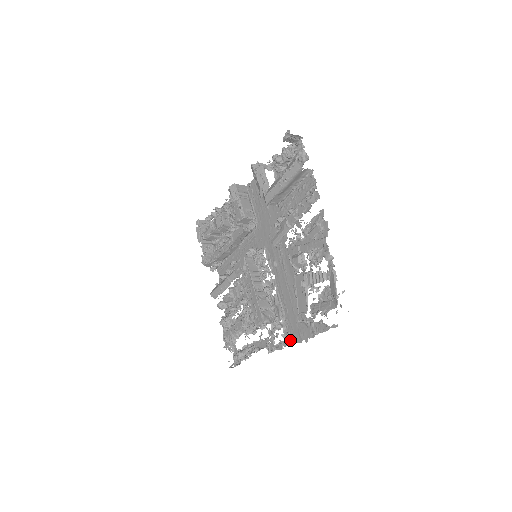
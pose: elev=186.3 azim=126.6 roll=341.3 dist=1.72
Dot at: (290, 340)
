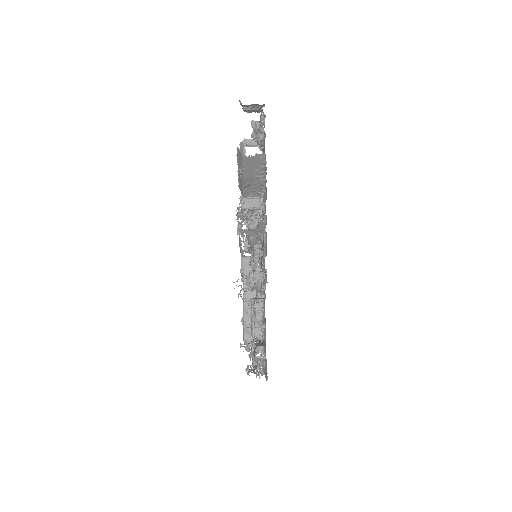
Dot at: (264, 371)
